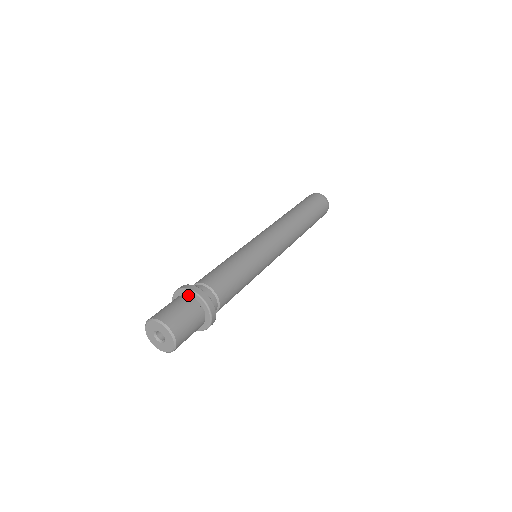
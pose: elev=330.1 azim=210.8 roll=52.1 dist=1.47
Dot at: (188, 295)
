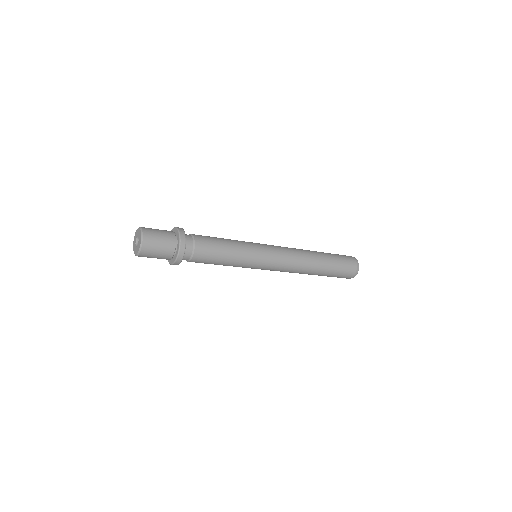
Dot at: occluded
